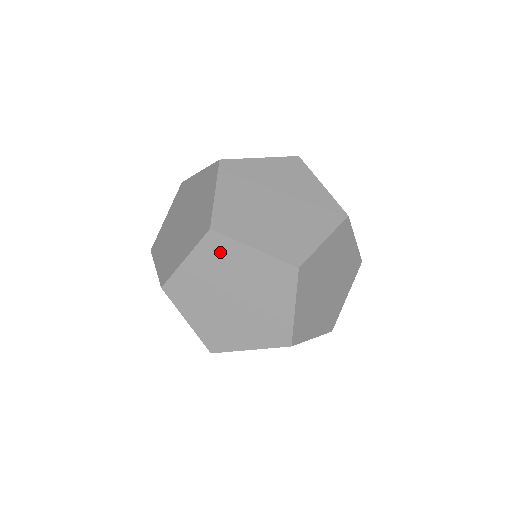
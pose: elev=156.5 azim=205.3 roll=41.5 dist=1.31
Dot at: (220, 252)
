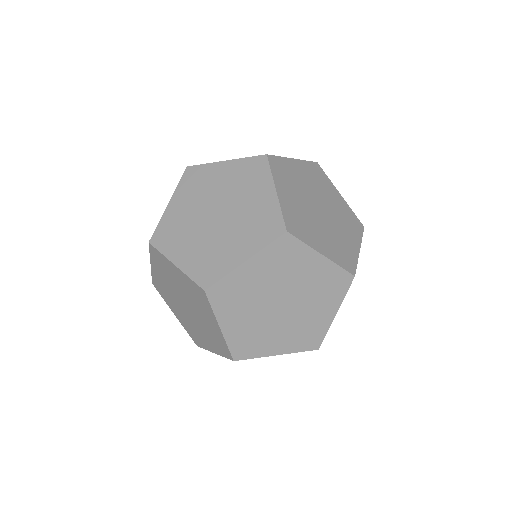
Dot at: (252, 174)
